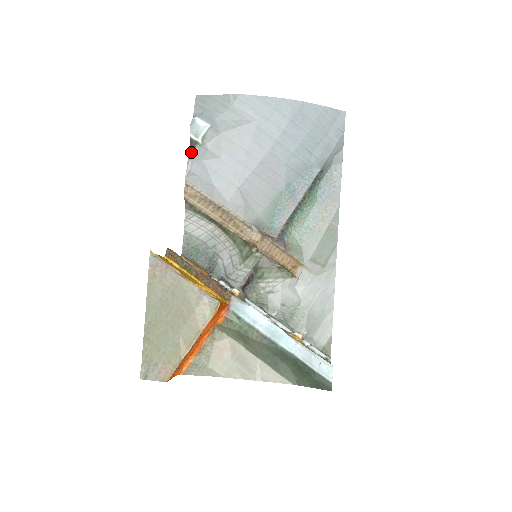
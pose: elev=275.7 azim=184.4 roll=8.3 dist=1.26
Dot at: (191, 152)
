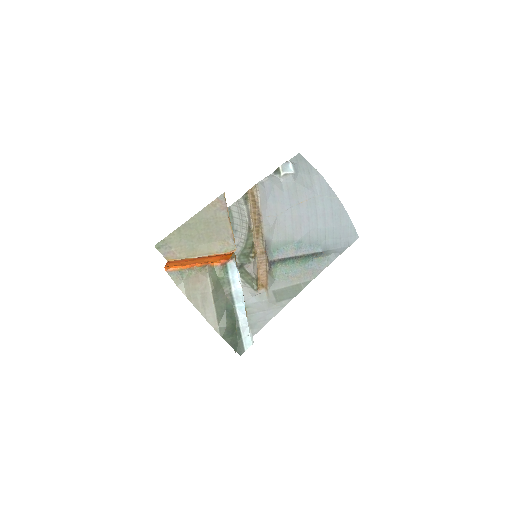
Dot at: (272, 174)
